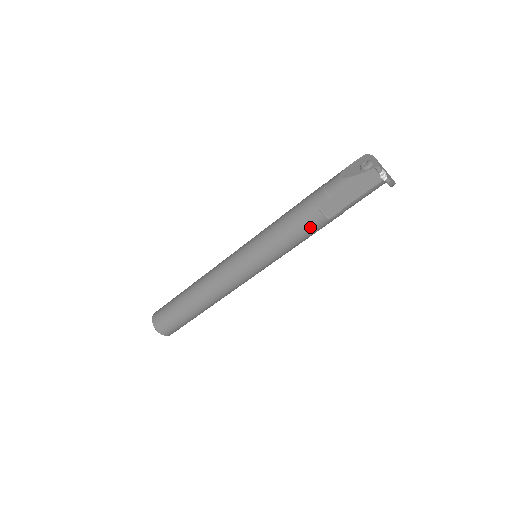
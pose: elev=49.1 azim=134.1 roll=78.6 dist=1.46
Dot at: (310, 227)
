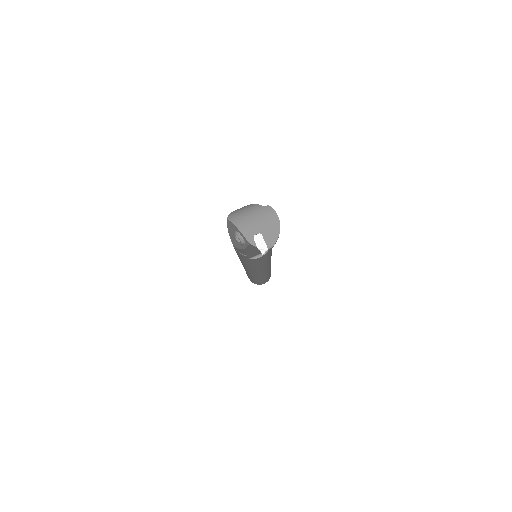
Dot at: (263, 259)
